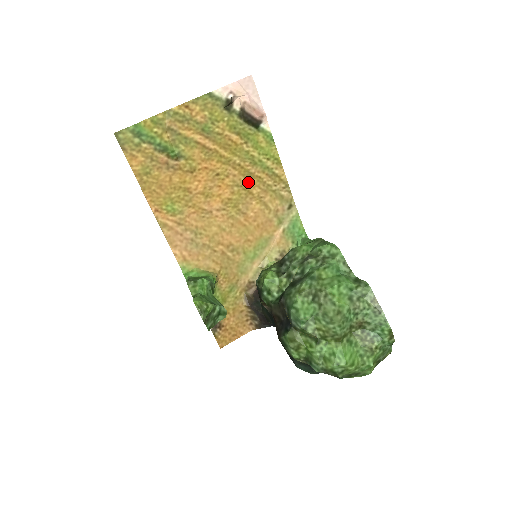
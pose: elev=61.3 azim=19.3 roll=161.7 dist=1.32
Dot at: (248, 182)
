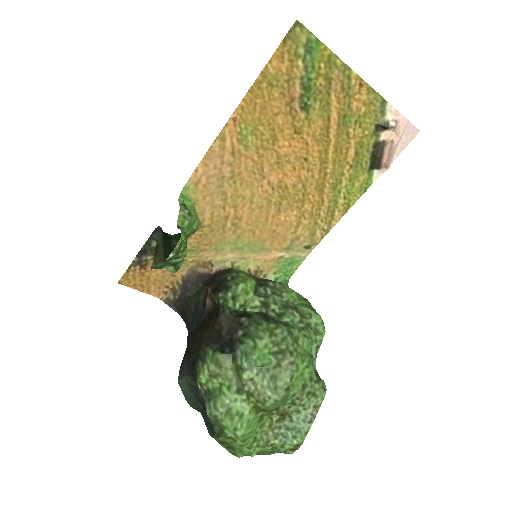
Dot at: (313, 193)
